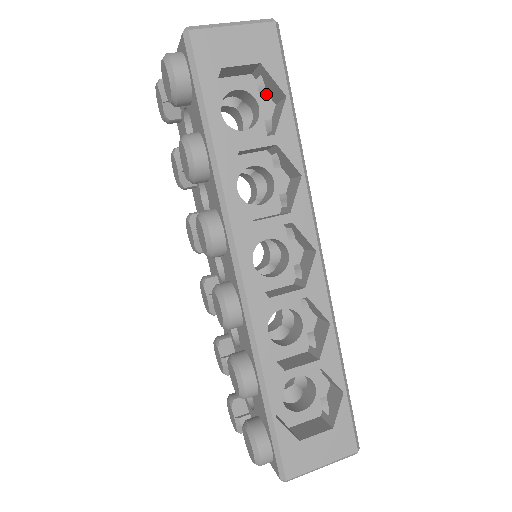
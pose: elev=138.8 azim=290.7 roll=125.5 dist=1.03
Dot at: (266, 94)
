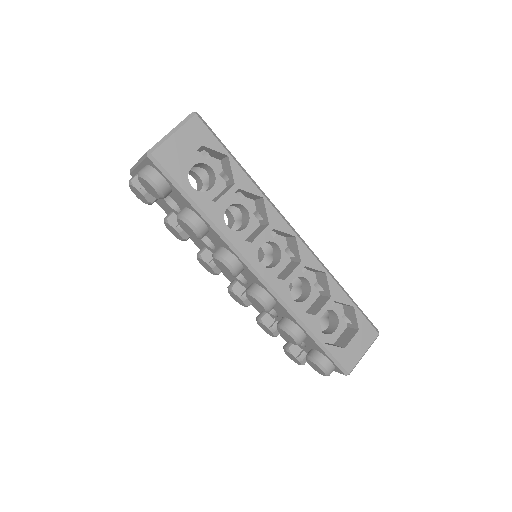
Dot at: (211, 157)
